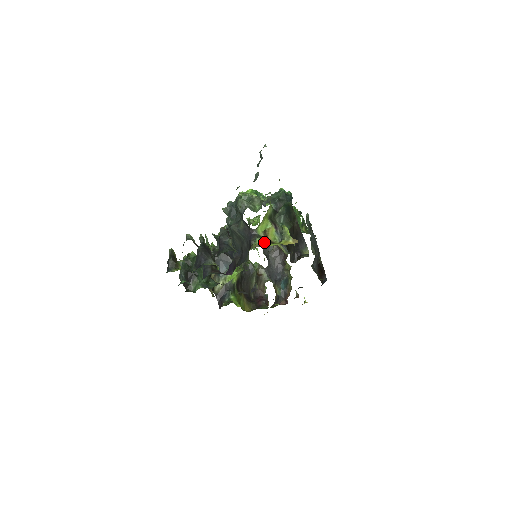
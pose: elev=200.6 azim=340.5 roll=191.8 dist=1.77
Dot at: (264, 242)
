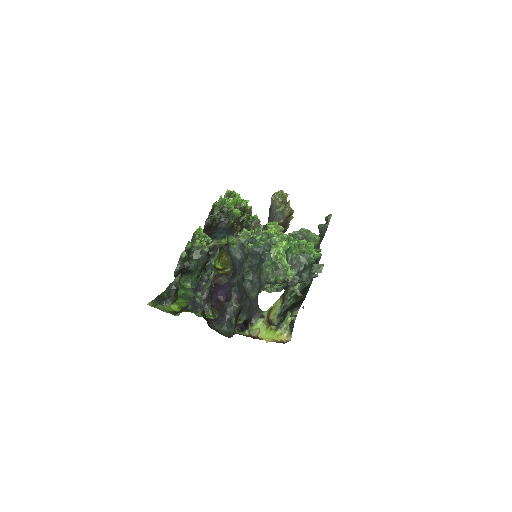
Dot at: (263, 325)
